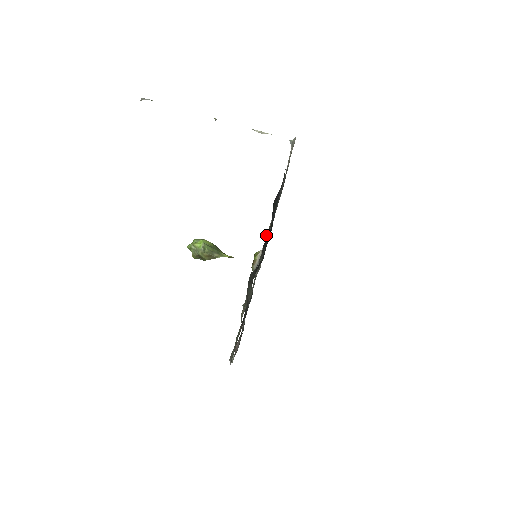
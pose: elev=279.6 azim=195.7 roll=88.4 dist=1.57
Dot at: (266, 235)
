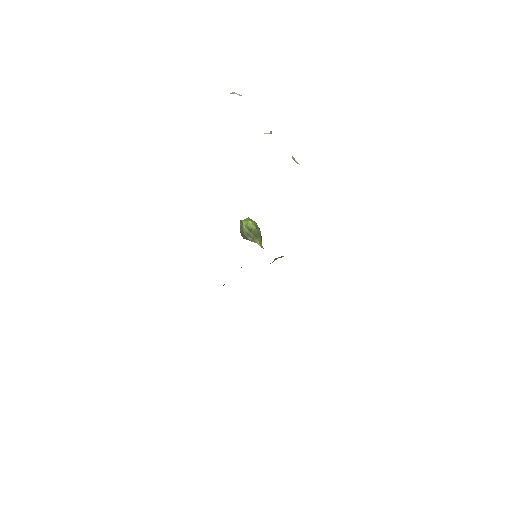
Dot at: occluded
